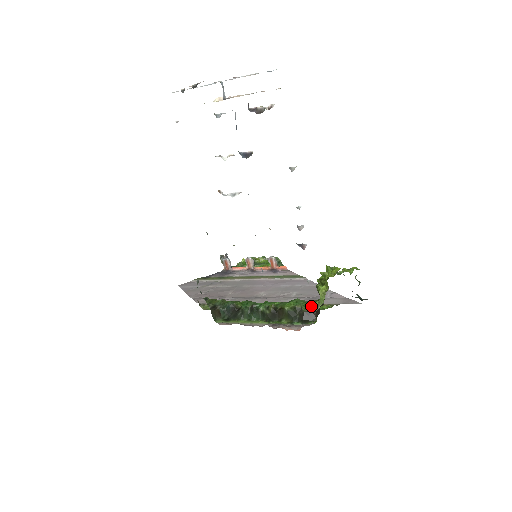
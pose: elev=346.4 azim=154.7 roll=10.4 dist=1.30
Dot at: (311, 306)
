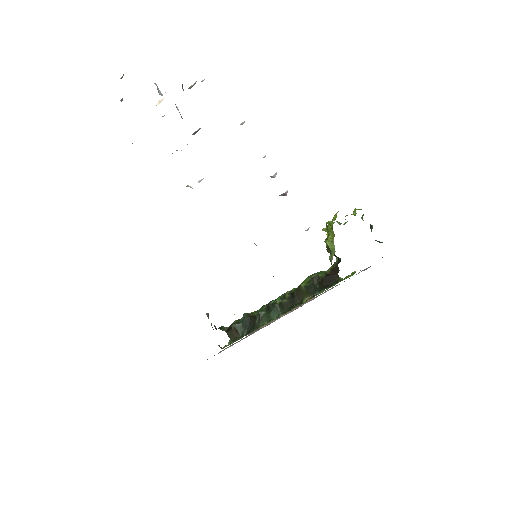
Dot at: (328, 271)
